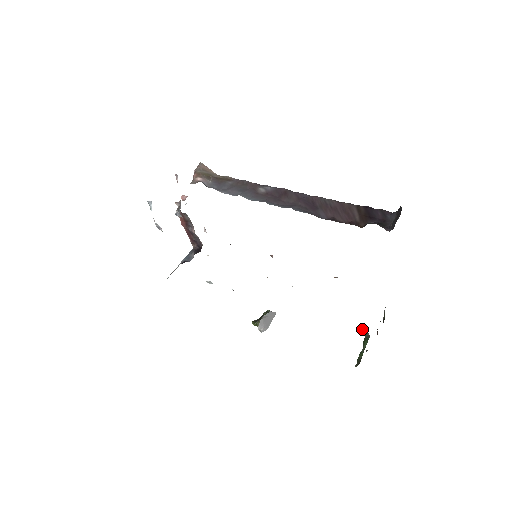
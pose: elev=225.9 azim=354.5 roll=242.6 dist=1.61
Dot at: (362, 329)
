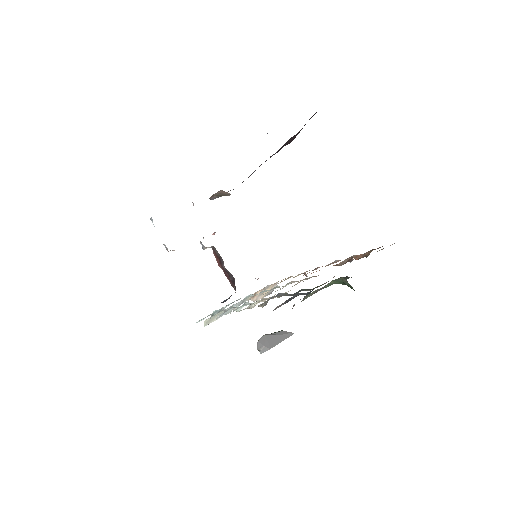
Dot at: (347, 284)
